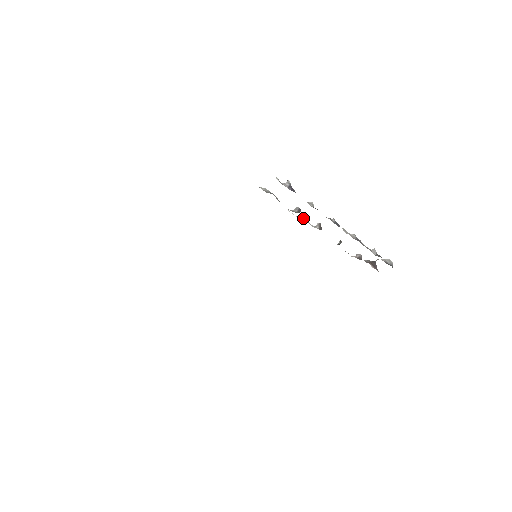
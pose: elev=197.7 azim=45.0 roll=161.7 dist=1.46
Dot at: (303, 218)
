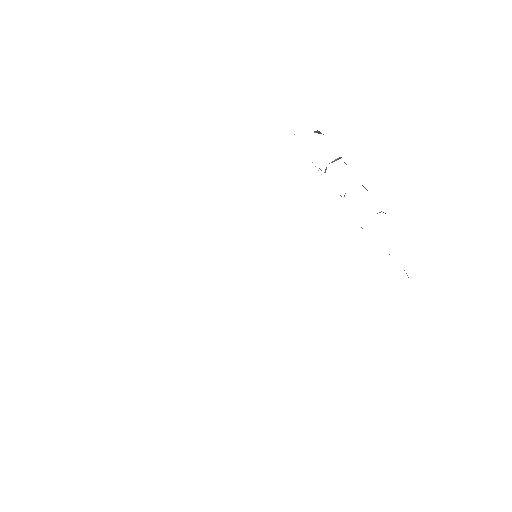
Dot at: occluded
